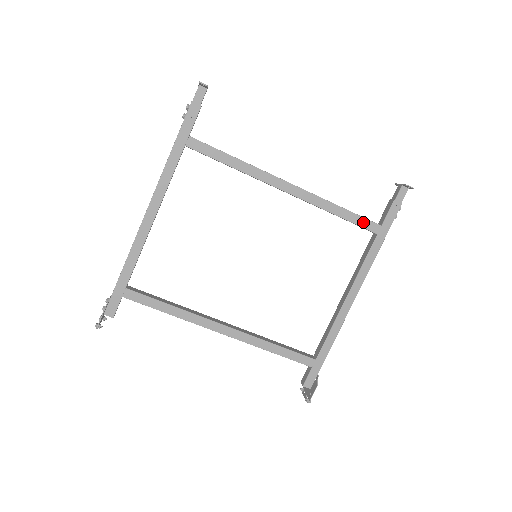
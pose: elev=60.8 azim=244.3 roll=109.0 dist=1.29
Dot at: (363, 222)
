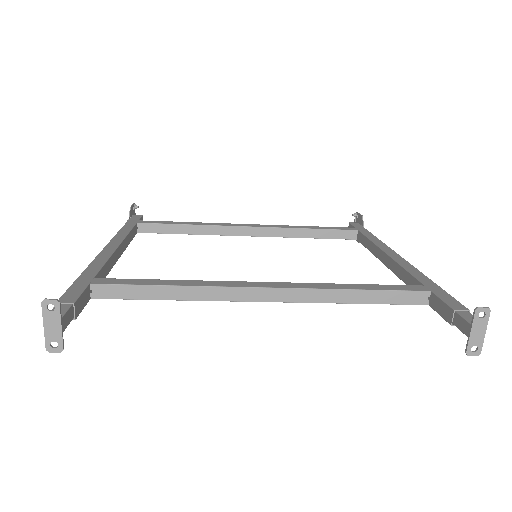
Dot at: (396, 302)
